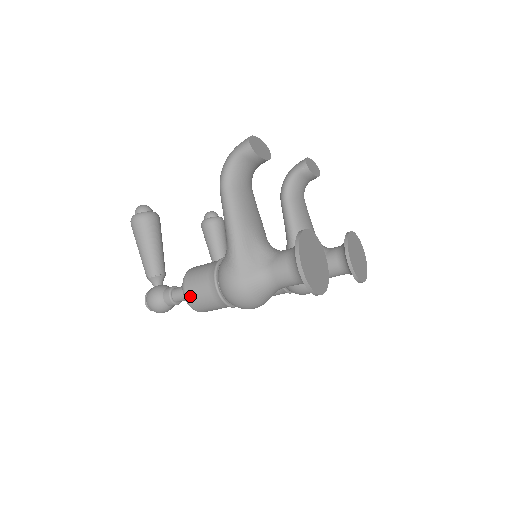
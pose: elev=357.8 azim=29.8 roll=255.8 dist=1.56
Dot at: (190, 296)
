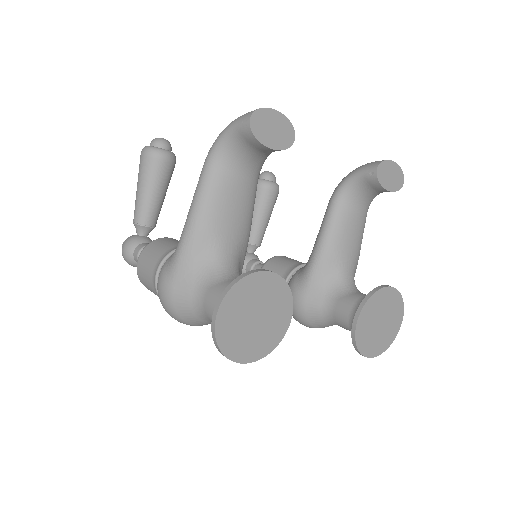
Dot at: (139, 270)
